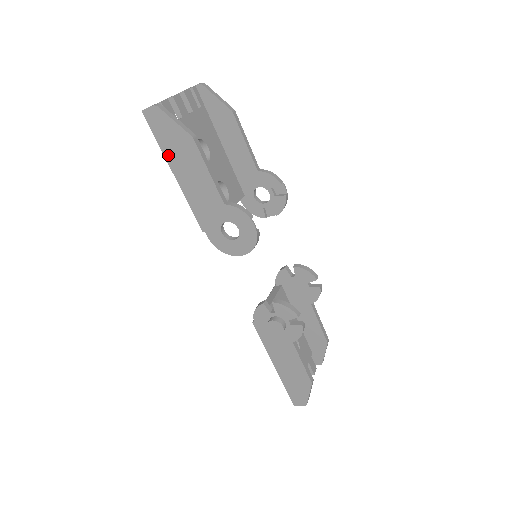
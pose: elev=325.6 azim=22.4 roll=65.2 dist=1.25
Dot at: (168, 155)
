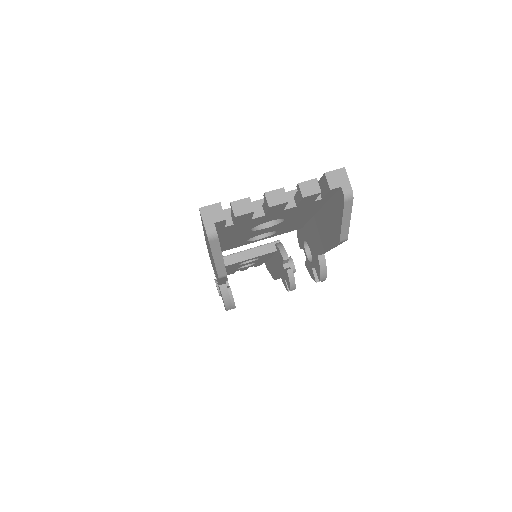
Dot at: occluded
